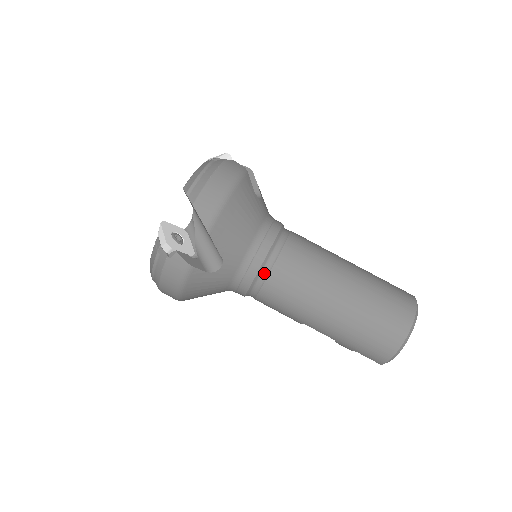
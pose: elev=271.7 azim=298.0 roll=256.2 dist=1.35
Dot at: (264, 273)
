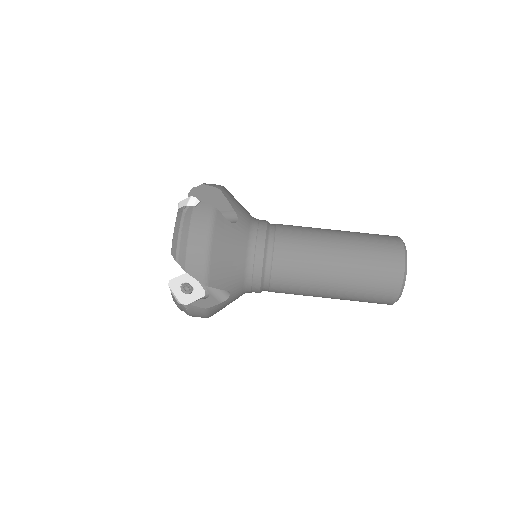
Dot at: (266, 281)
